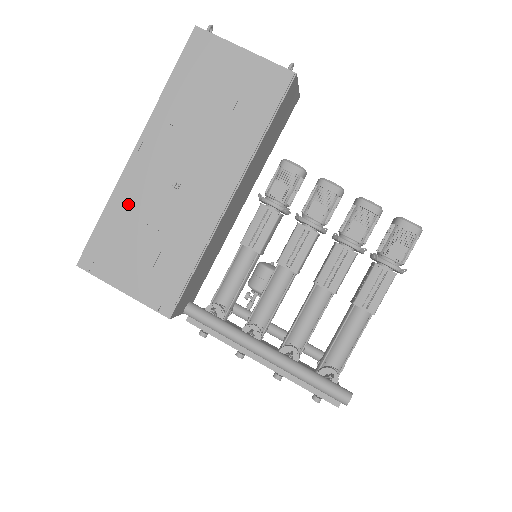
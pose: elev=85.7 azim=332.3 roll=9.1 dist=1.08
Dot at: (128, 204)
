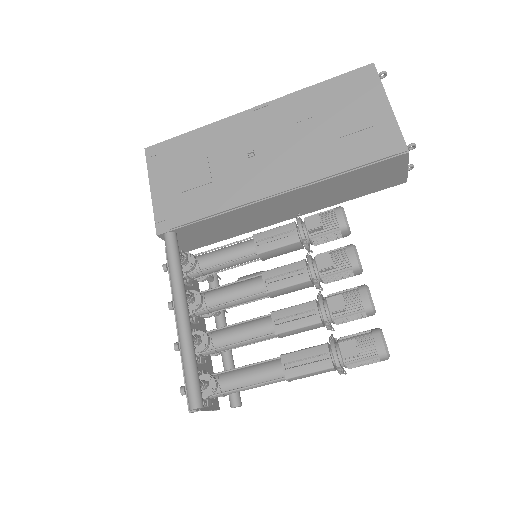
Dot at: (212, 139)
